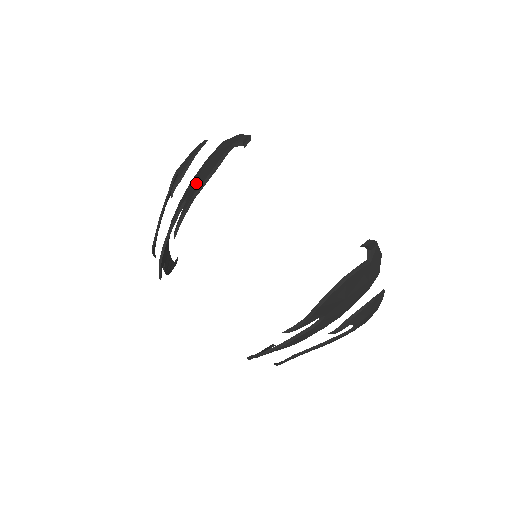
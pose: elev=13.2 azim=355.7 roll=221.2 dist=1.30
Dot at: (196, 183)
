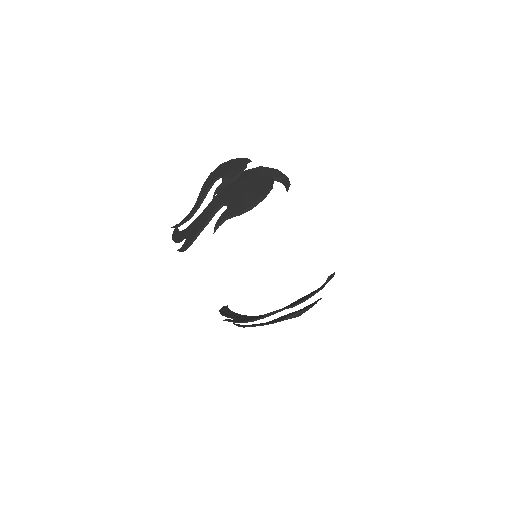
Dot at: (242, 199)
